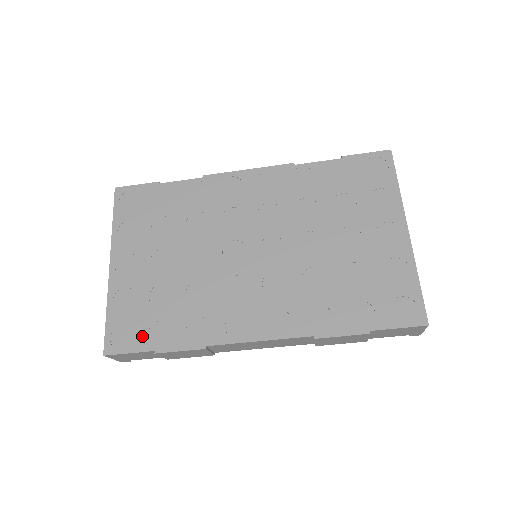
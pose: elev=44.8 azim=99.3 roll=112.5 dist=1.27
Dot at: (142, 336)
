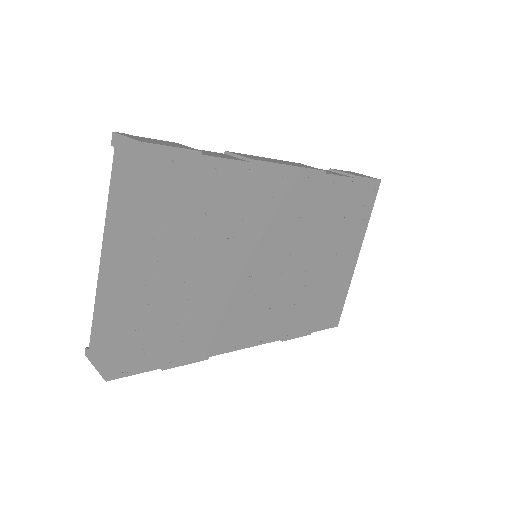
Dot at: (152, 355)
